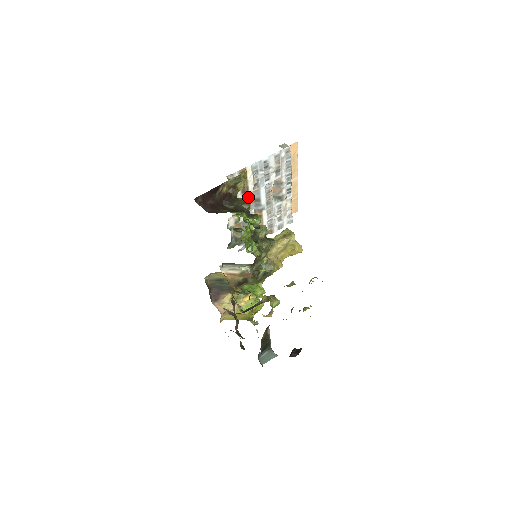
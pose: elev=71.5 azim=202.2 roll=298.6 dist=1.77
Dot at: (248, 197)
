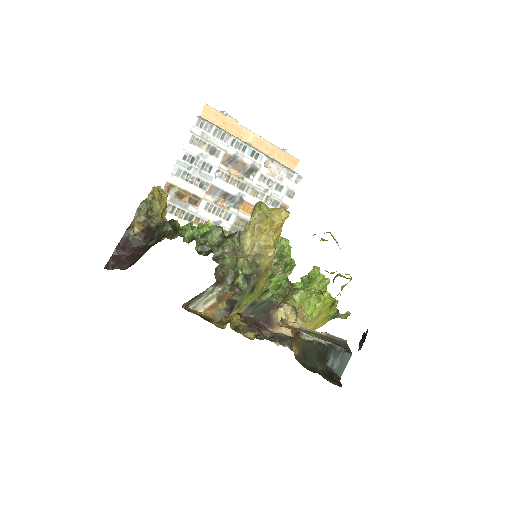
Dot at: (207, 203)
